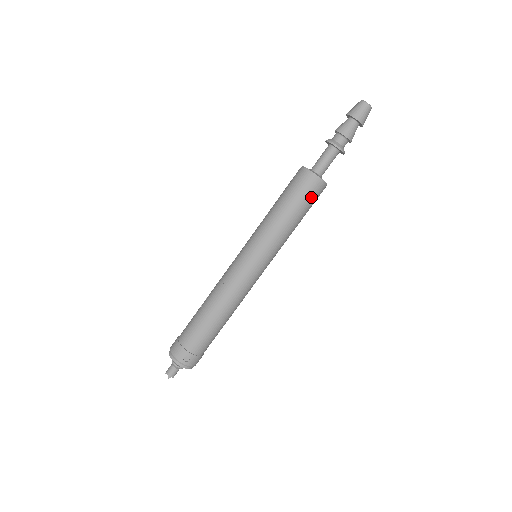
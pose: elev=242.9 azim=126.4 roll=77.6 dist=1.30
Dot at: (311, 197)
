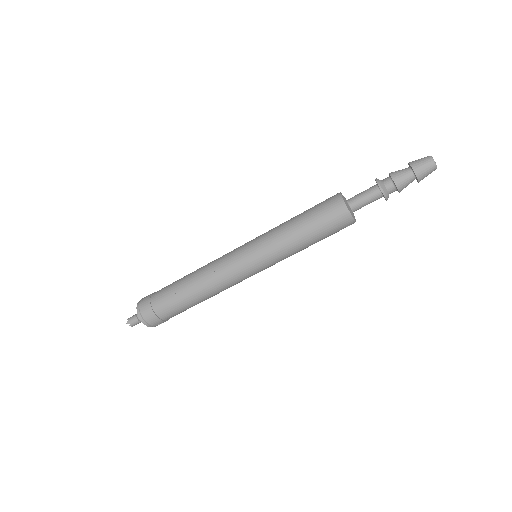
Dot at: (337, 231)
